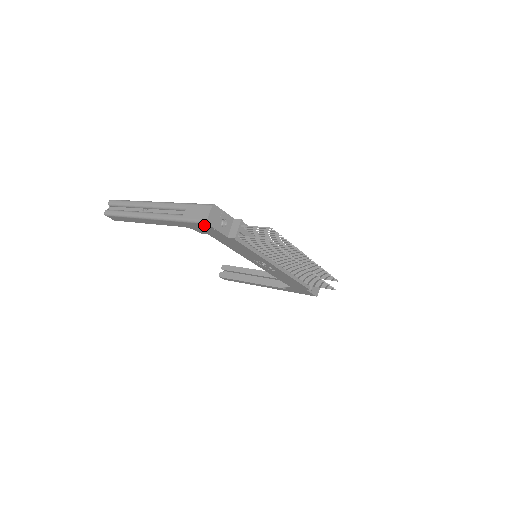
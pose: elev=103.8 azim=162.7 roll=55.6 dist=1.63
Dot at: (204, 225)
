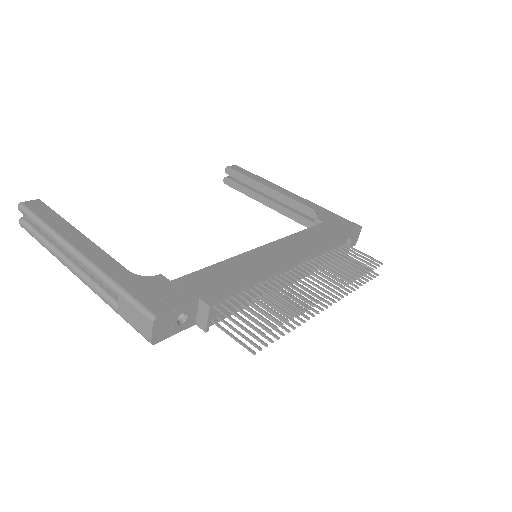
Dot at: occluded
